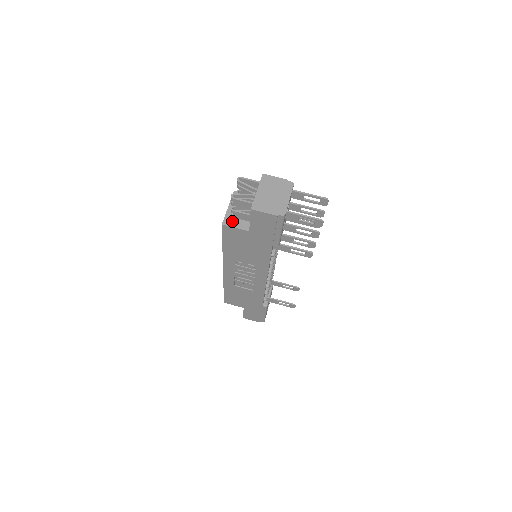
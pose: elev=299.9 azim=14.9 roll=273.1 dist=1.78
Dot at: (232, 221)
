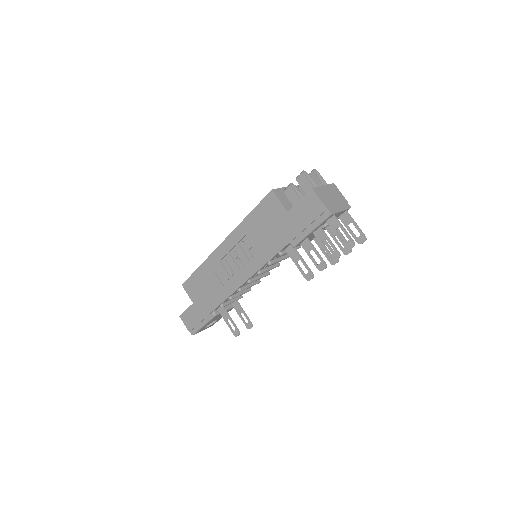
Dot at: (280, 195)
